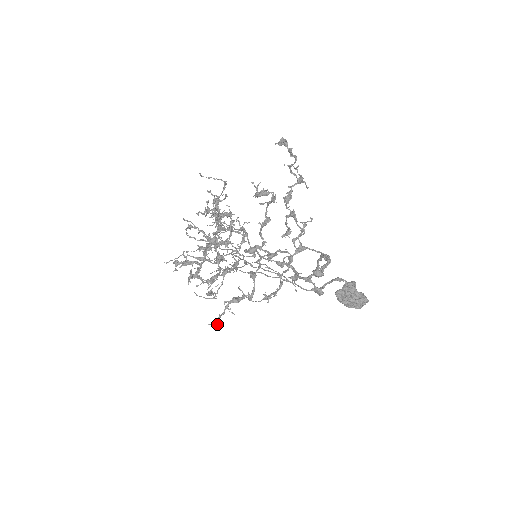
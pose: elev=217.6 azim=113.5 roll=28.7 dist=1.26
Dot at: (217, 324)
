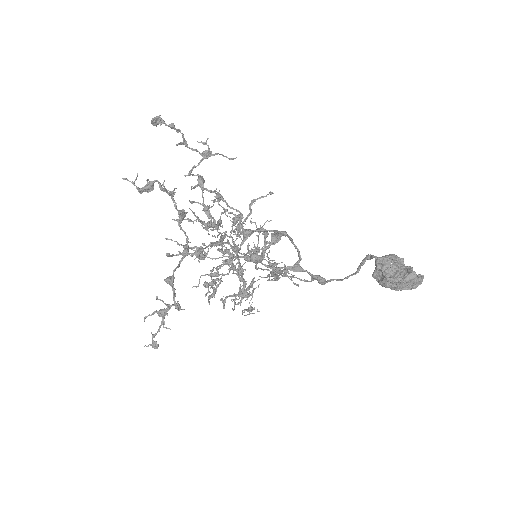
Dot at: (151, 344)
